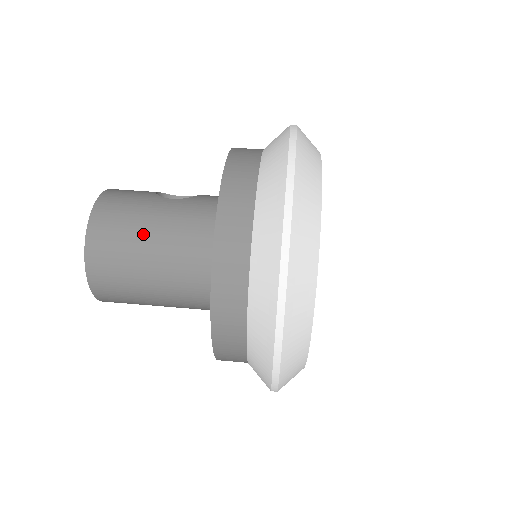
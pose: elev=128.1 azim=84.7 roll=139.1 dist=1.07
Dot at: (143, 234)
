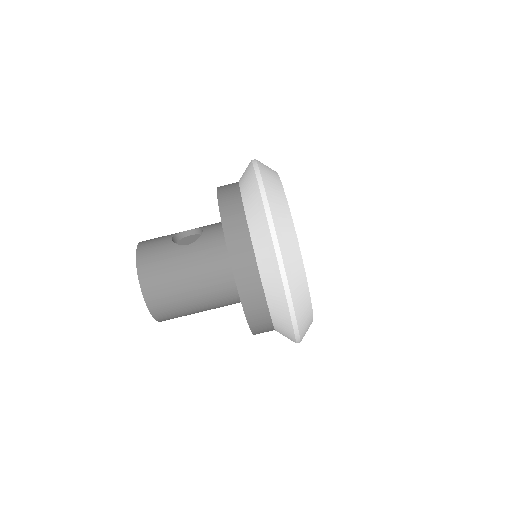
Dot at: (180, 280)
